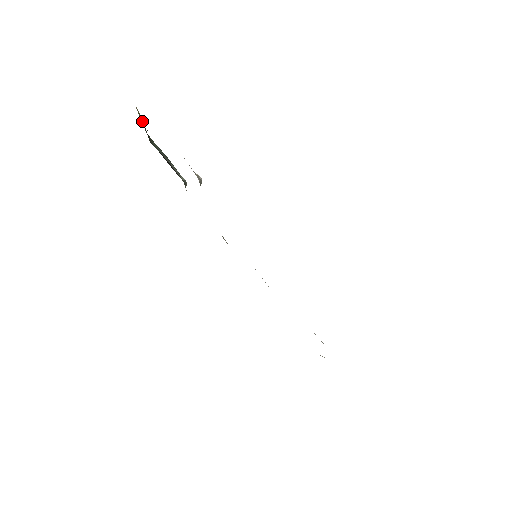
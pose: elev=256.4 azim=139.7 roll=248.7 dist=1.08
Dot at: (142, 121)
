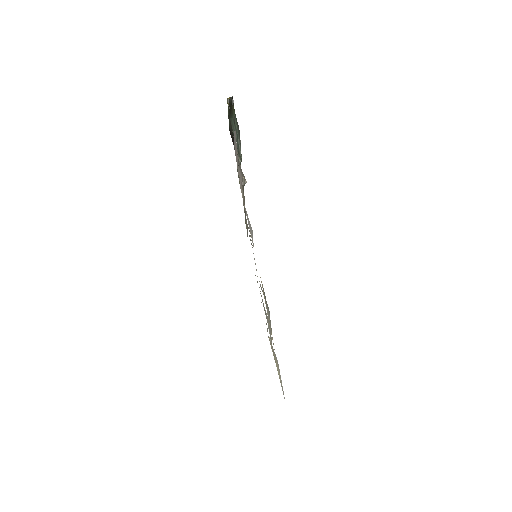
Dot at: (228, 108)
